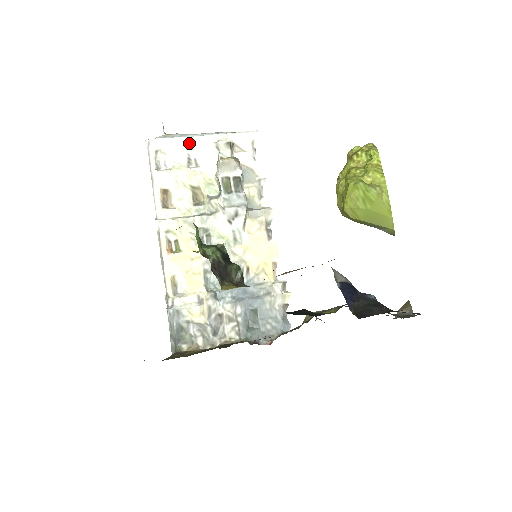
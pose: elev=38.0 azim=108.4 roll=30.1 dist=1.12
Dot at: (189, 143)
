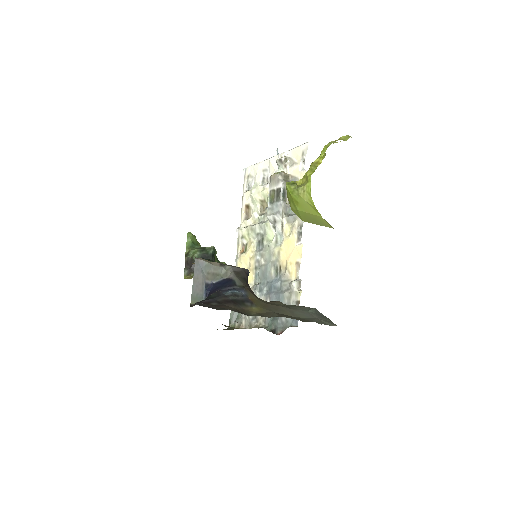
Dot at: (265, 165)
